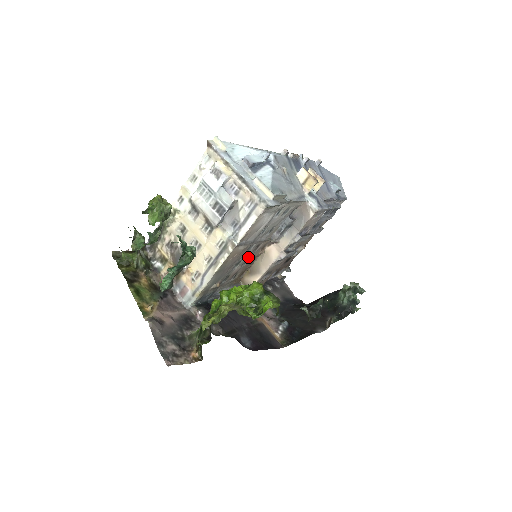
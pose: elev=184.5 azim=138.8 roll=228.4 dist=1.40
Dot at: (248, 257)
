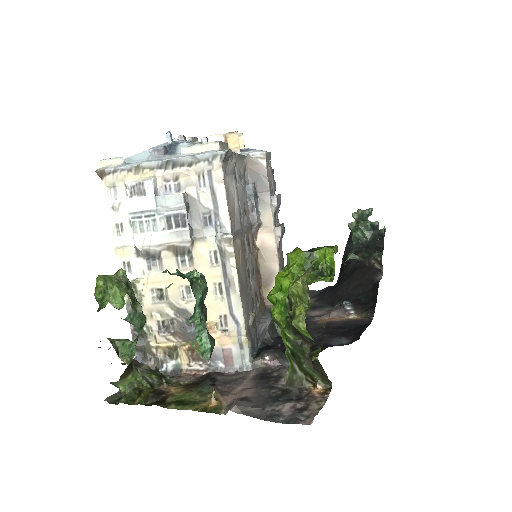
Dot at: (250, 262)
